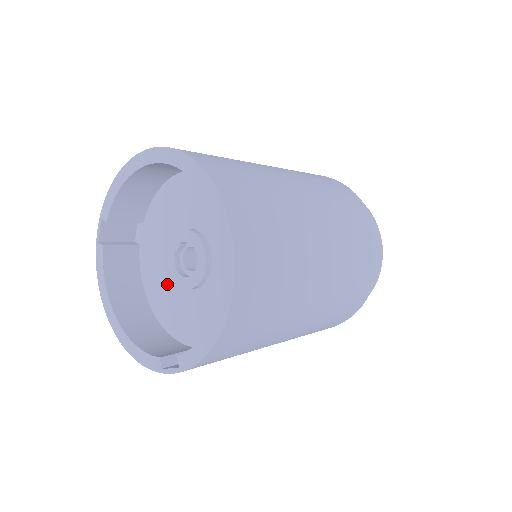
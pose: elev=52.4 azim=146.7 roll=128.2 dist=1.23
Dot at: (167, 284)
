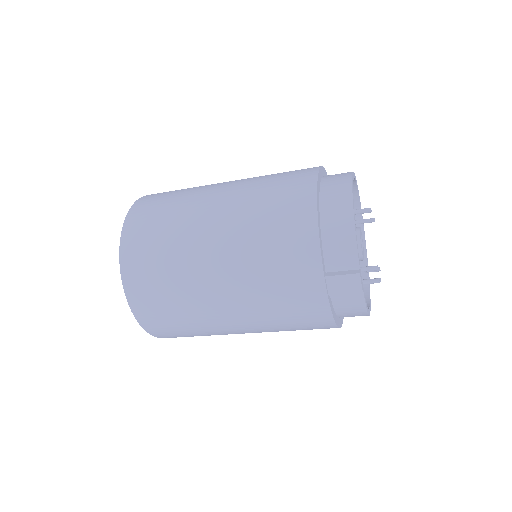
Dot at: occluded
